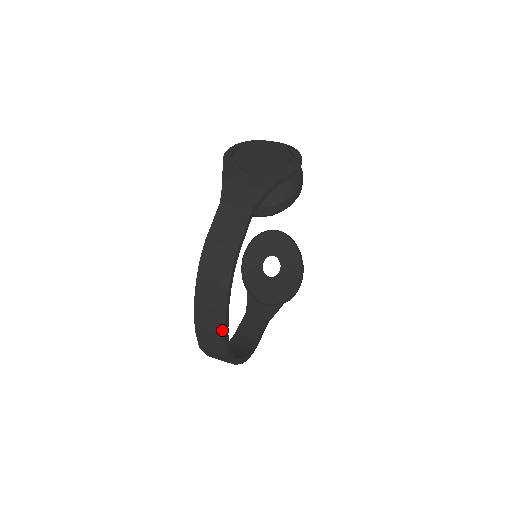
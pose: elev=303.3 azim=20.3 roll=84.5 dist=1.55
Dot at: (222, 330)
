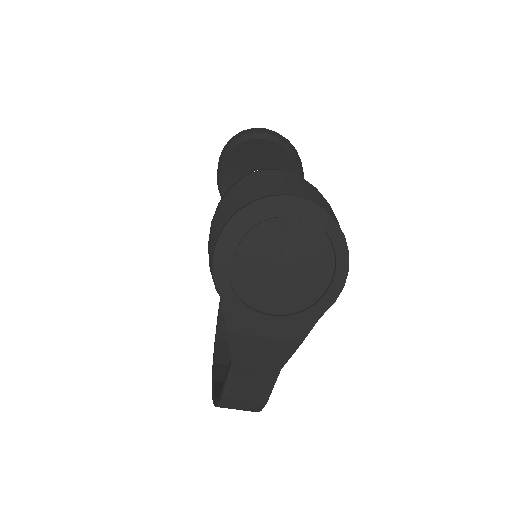
Dot at: occluded
